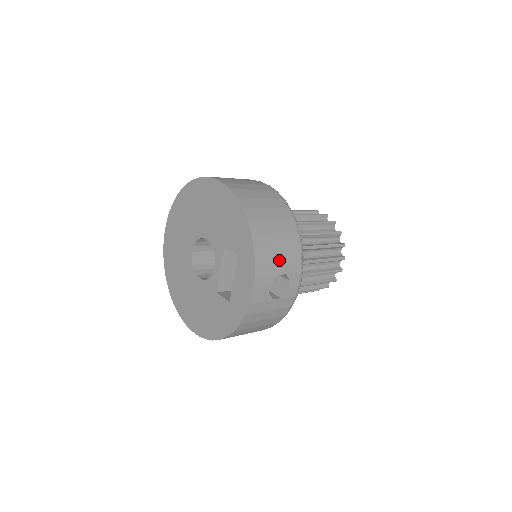
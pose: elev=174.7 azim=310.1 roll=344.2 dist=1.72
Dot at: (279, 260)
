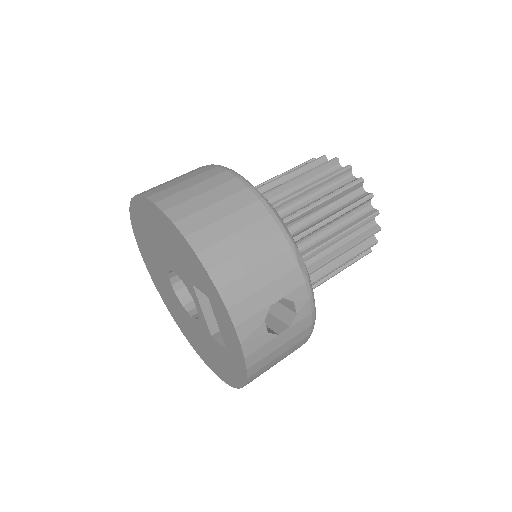
Dot at: (264, 286)
